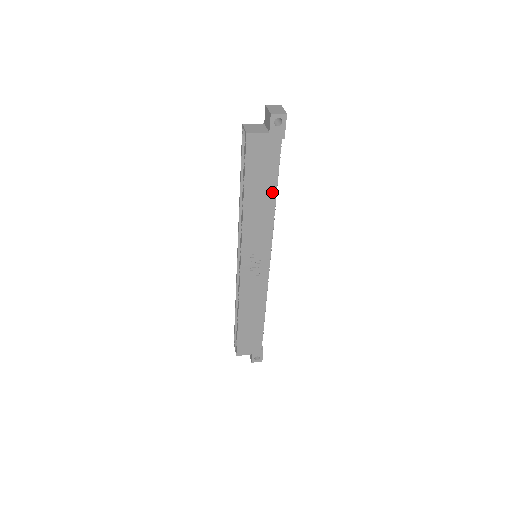
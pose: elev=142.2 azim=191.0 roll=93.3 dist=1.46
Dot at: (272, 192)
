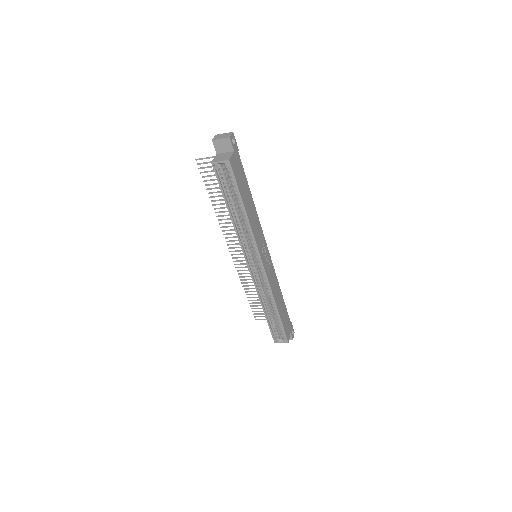
Dot at: (250, 194)
